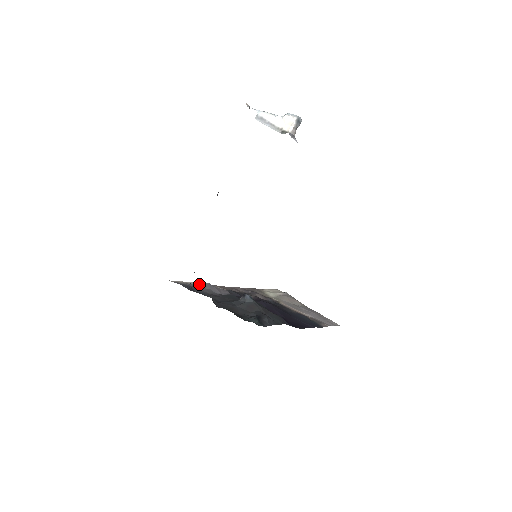
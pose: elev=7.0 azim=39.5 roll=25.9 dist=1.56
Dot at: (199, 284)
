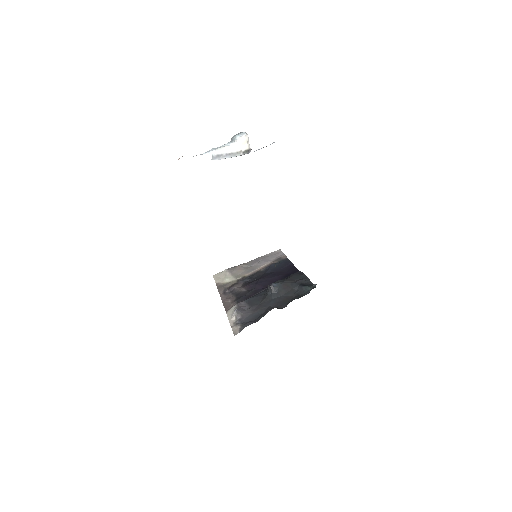
Dot at: (237, 317)
